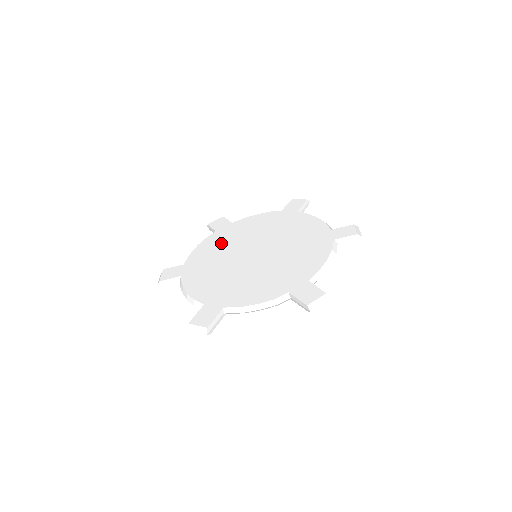
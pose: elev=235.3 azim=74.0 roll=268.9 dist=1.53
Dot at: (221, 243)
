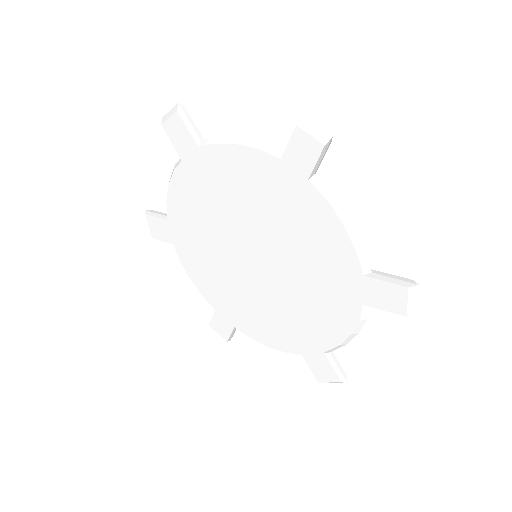
Dot at: (203, 262)
